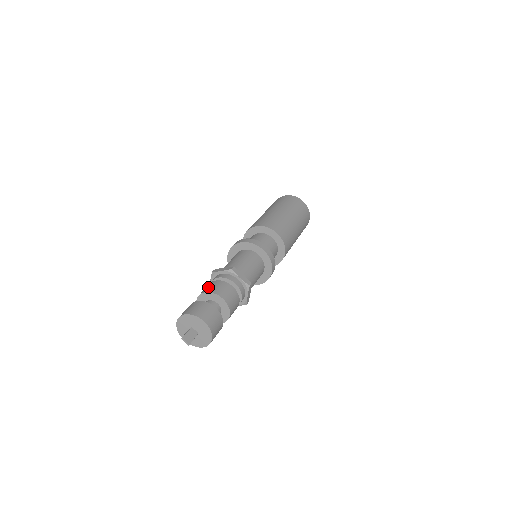
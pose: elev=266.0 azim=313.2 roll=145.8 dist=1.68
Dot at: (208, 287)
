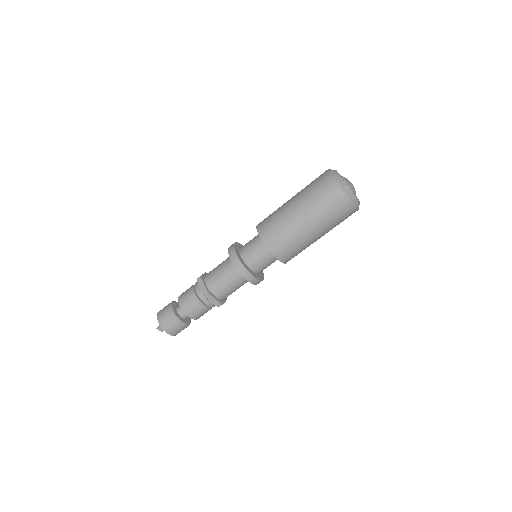
Dot at: (184, 299)
